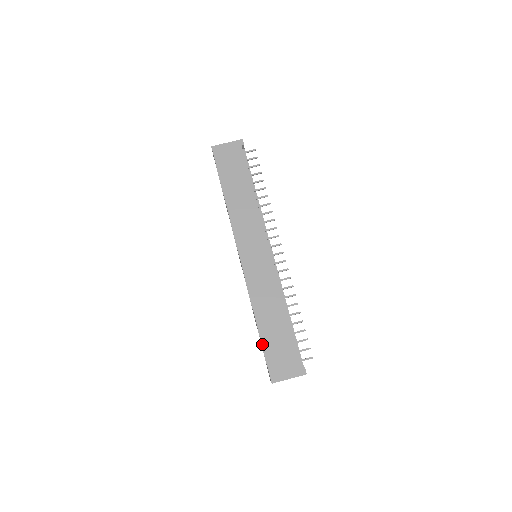
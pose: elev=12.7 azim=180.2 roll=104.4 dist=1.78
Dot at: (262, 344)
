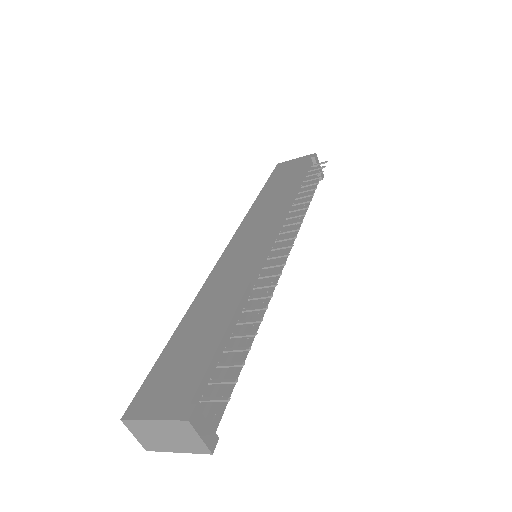
Dot at: (163, 351)
